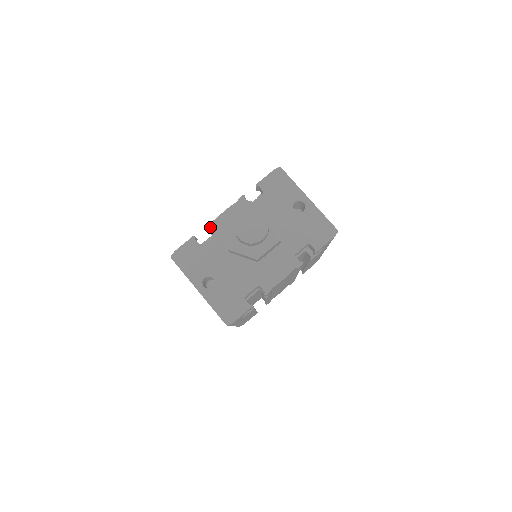
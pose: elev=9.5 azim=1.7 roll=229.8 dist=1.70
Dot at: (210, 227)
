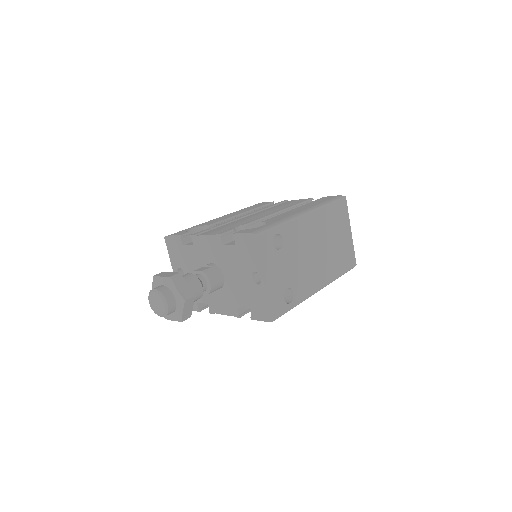
Dot at: (192, 238)
